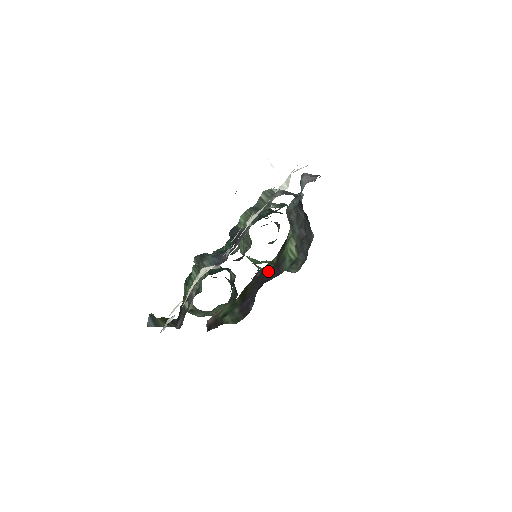
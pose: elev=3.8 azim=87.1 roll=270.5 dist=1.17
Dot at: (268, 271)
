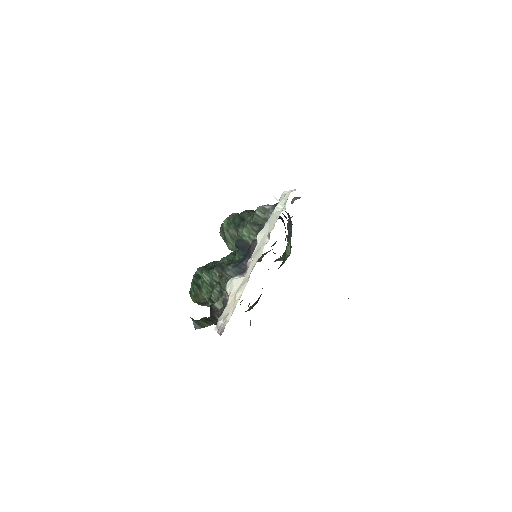
Dot at: occluded
